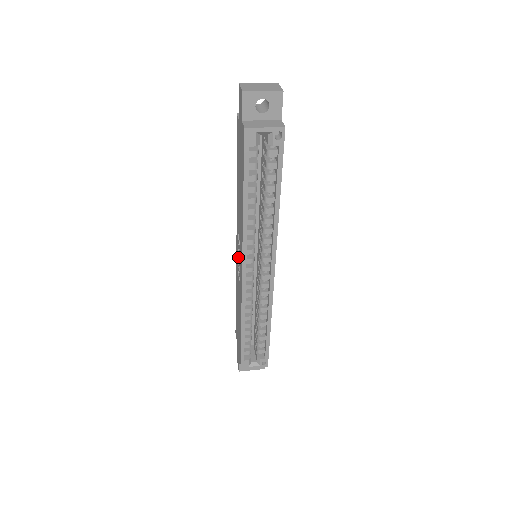
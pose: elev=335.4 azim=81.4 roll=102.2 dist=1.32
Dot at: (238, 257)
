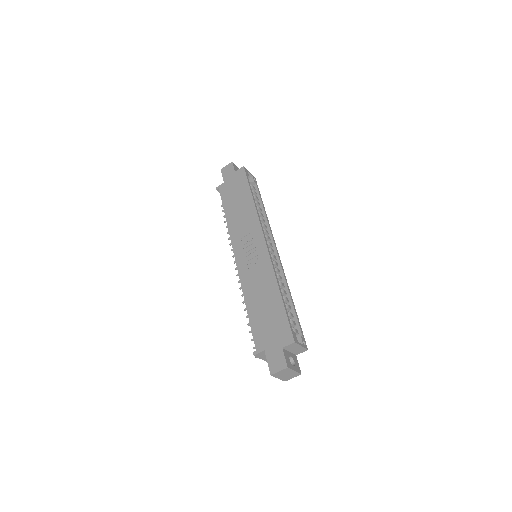
Dot at: (247, 253)
